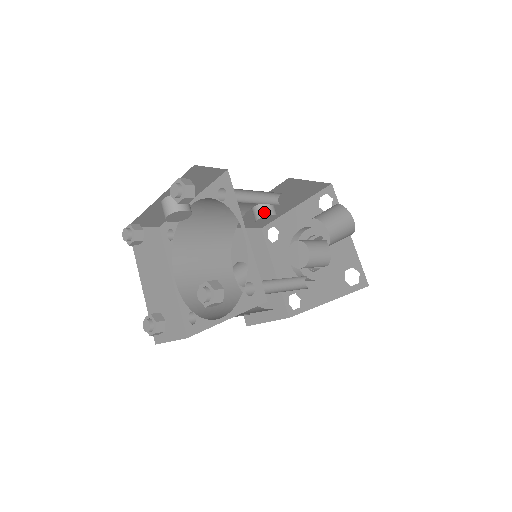
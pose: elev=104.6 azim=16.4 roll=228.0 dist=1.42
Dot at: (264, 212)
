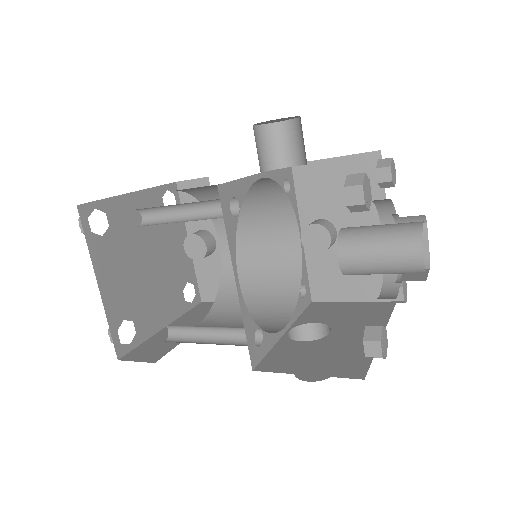
Dot at: (305, 229)
